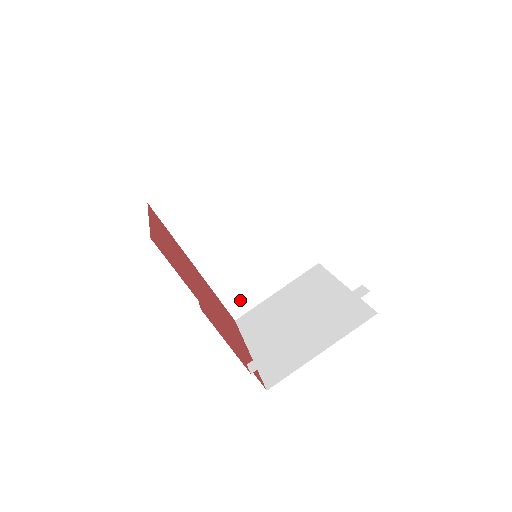
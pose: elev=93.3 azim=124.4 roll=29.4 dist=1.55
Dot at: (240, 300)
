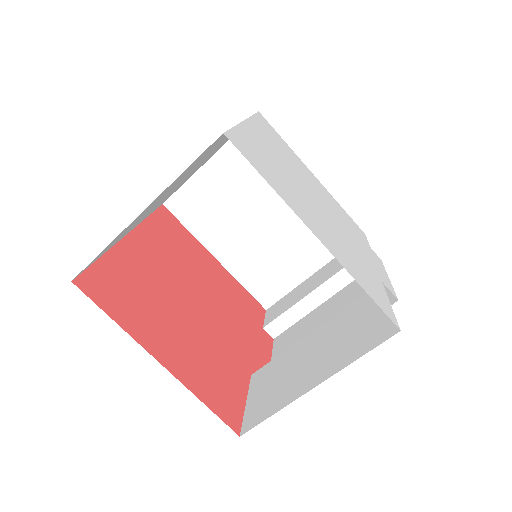
Dot at: (170, 195)
